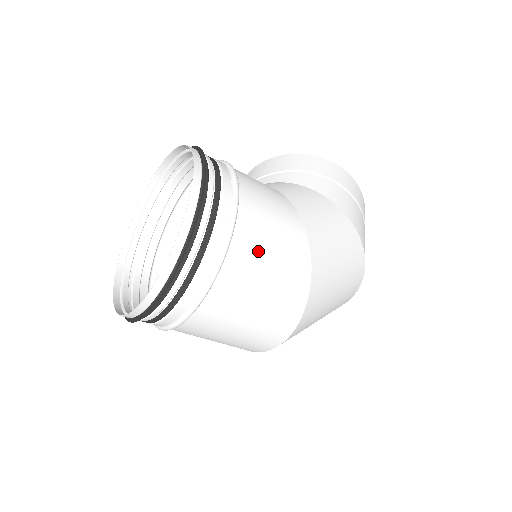
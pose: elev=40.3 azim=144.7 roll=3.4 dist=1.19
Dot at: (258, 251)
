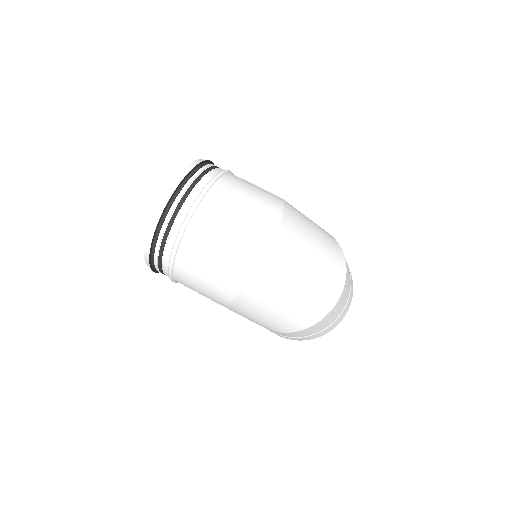
Dot at: (244, 183)
